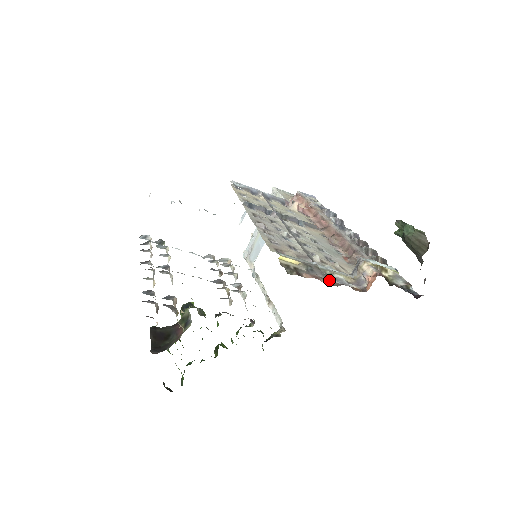
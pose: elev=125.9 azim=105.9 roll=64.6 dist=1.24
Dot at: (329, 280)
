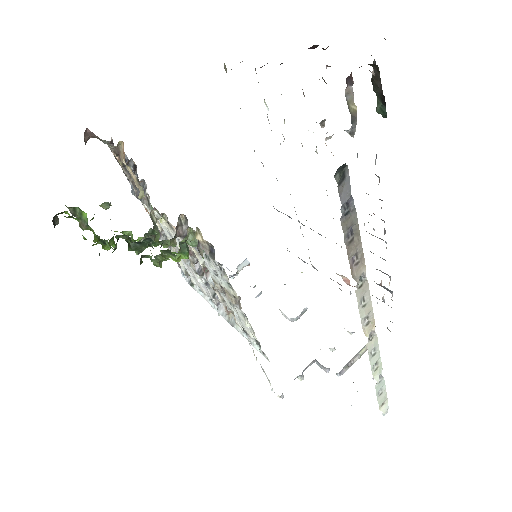
Dot at: occluded
